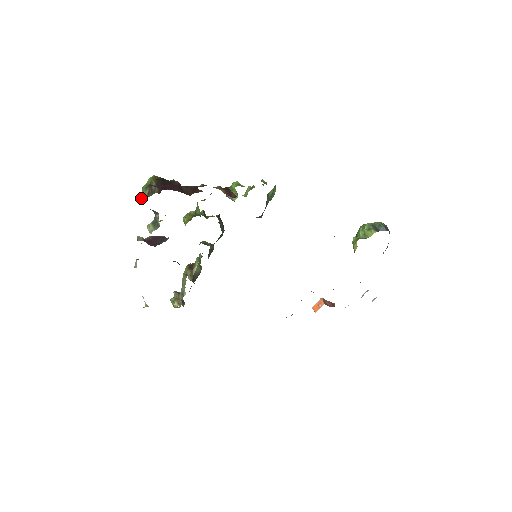
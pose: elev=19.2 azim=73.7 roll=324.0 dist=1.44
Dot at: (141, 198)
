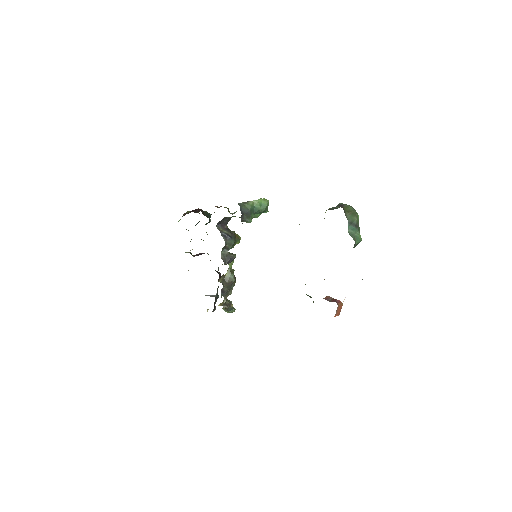
Dot at: occluded
